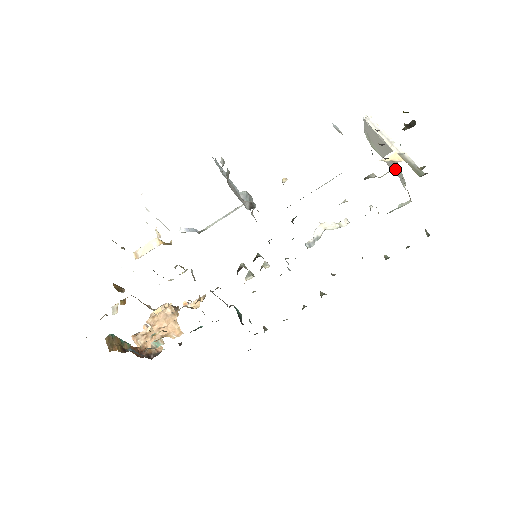
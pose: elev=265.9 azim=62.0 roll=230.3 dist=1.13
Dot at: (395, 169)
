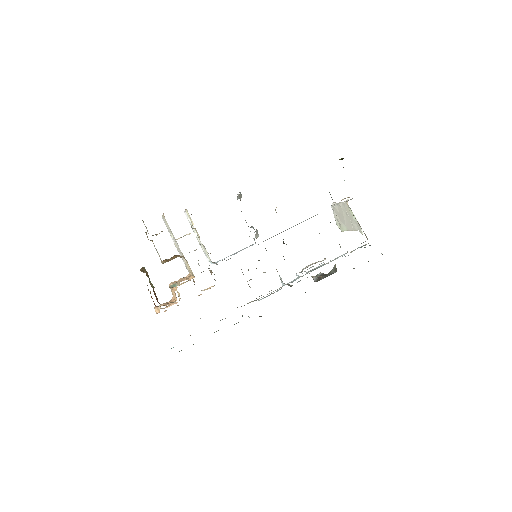
Dot at: (354, 225)
